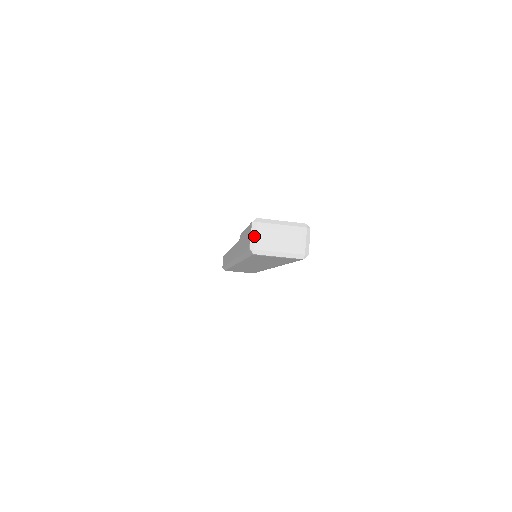
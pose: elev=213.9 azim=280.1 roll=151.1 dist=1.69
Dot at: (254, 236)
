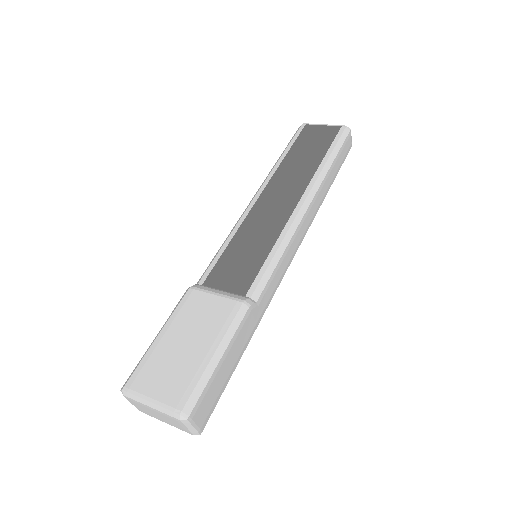
Dot at: (130, 402)
